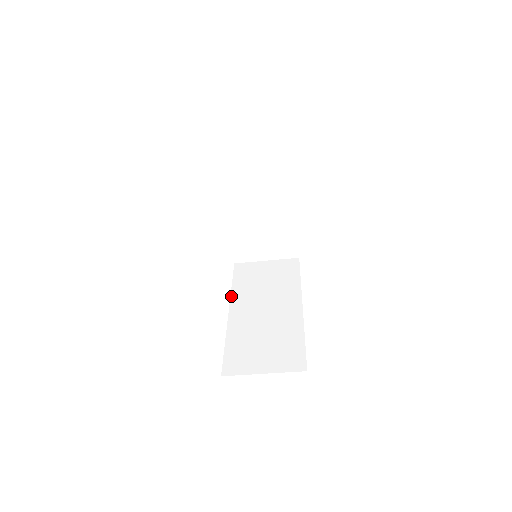
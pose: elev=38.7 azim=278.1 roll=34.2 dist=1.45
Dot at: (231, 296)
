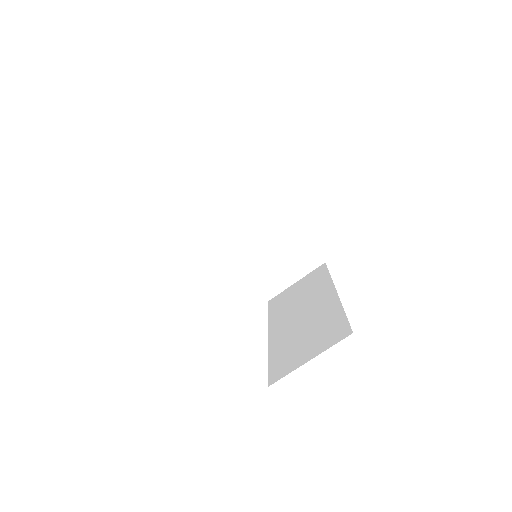
Dot at: (268, 324)
